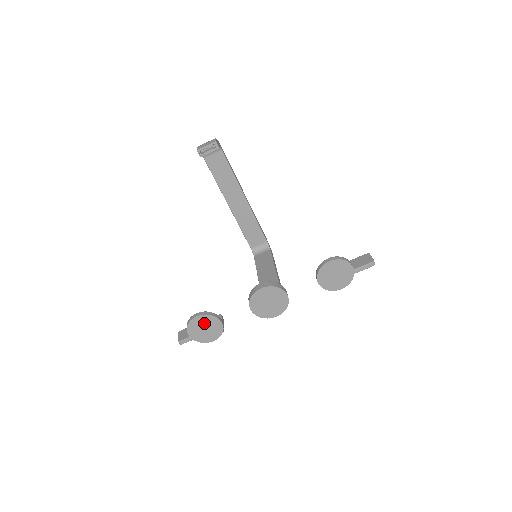
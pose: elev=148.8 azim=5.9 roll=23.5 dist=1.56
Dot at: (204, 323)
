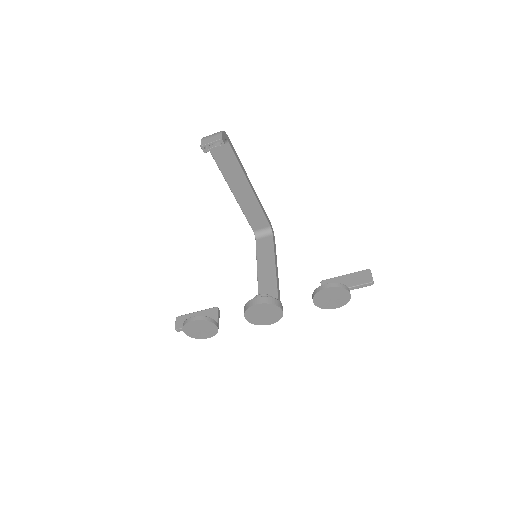
Dot at: (200, 326)
